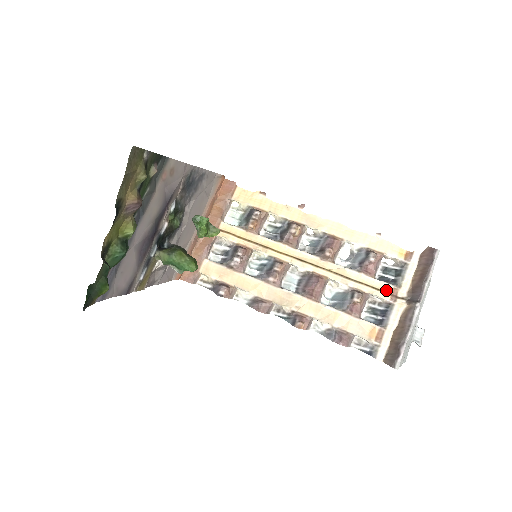
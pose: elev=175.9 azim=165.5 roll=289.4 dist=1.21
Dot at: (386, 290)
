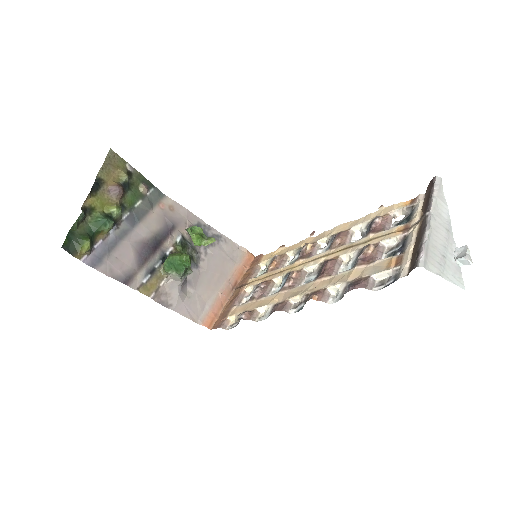
Dot at: (397, 230)
